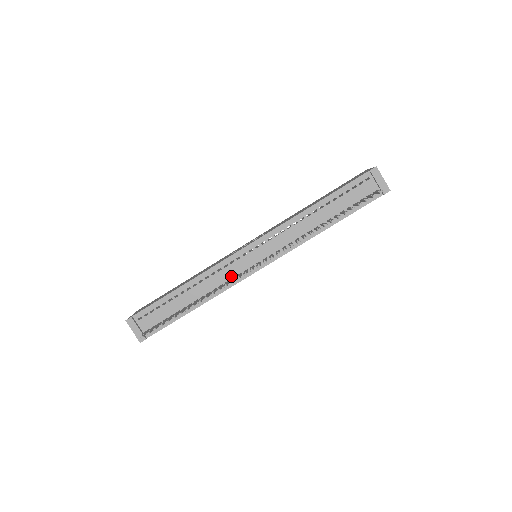
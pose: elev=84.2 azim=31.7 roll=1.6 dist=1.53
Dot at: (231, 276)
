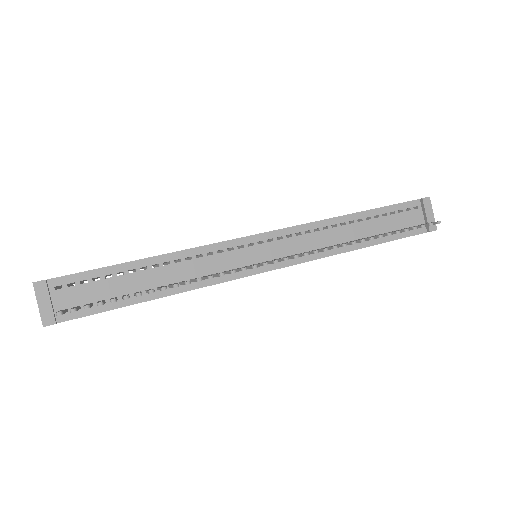
Dot at: (223, 268)
